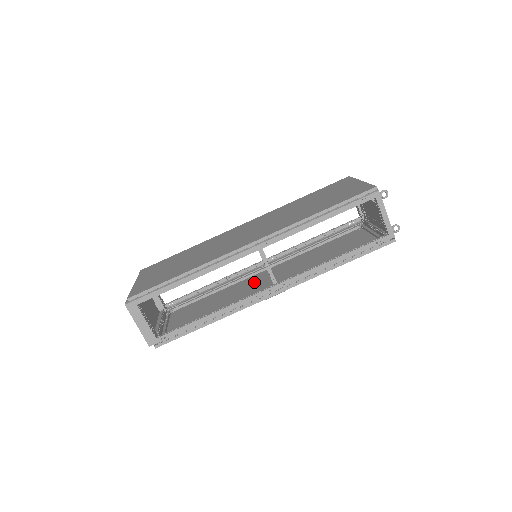
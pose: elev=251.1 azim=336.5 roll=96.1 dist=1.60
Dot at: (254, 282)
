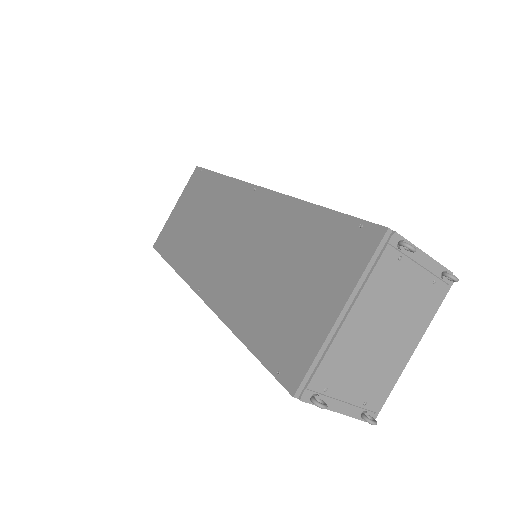
Dot at: occluded
